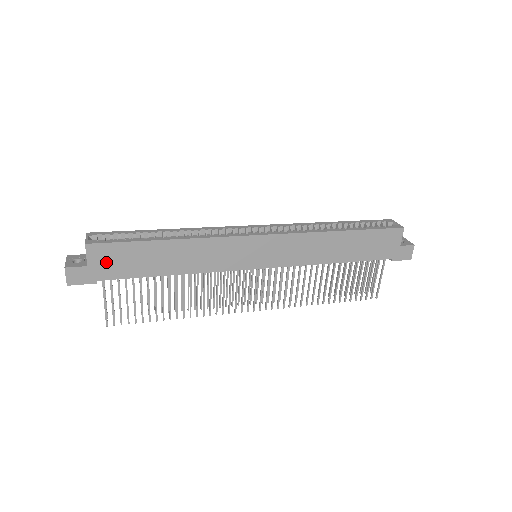
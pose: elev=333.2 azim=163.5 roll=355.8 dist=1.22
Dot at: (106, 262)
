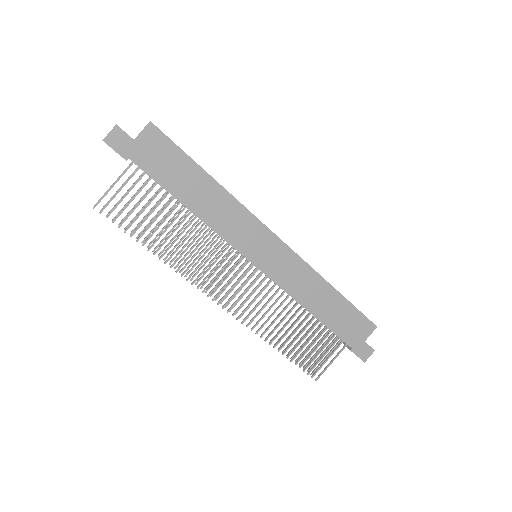
Dot at: (151, 150)
